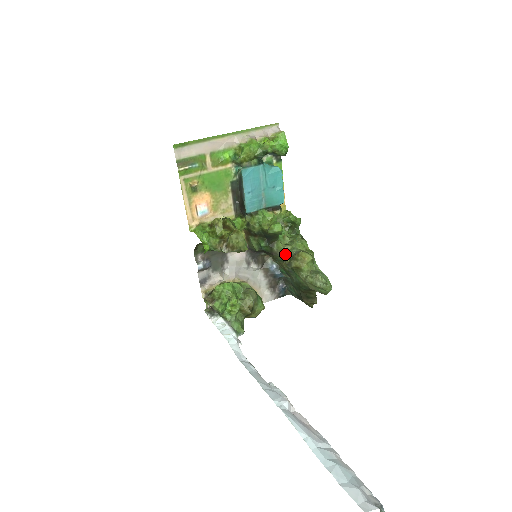
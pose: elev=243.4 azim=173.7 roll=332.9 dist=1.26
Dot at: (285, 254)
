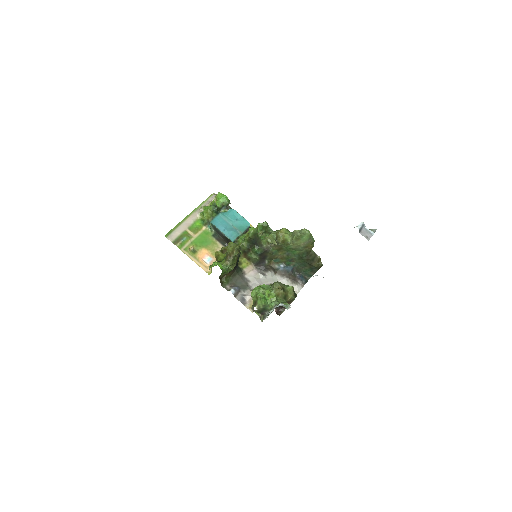
Dot at: (271, 242)
